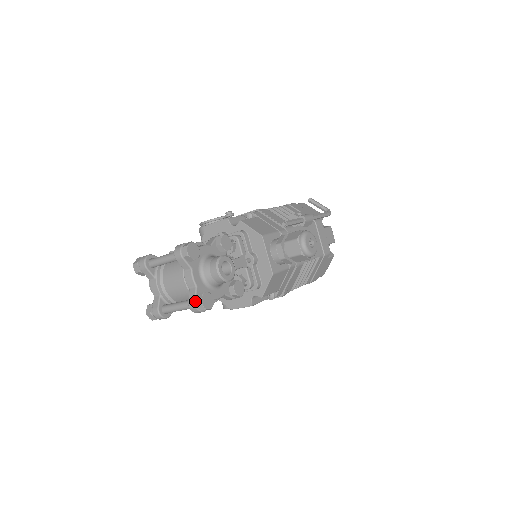
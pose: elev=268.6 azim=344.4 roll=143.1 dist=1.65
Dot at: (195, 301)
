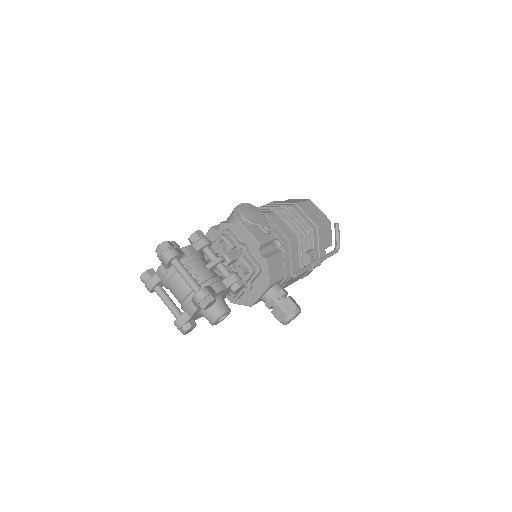
Dot at: (182, 326)
